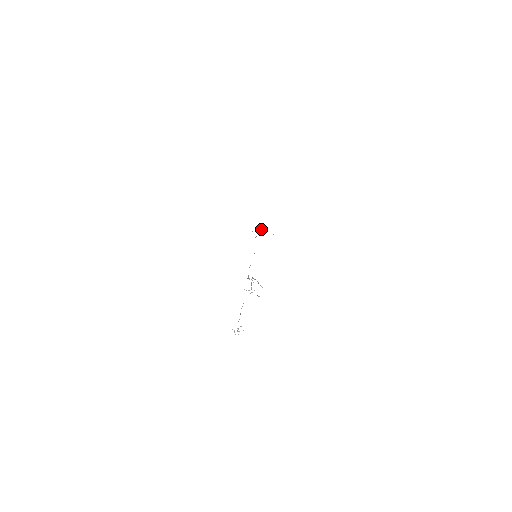
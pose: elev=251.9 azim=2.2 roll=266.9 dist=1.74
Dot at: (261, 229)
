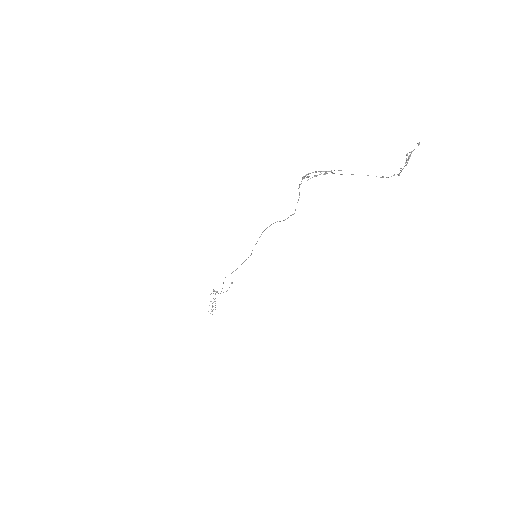
Dot at: occluded
